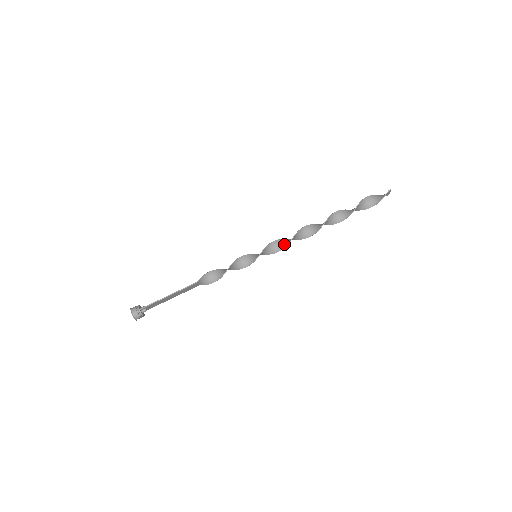
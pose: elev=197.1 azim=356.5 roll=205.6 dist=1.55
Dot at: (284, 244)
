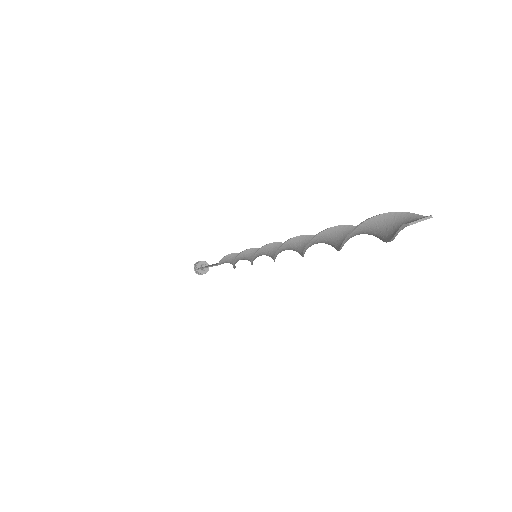
Dot at: occluded
